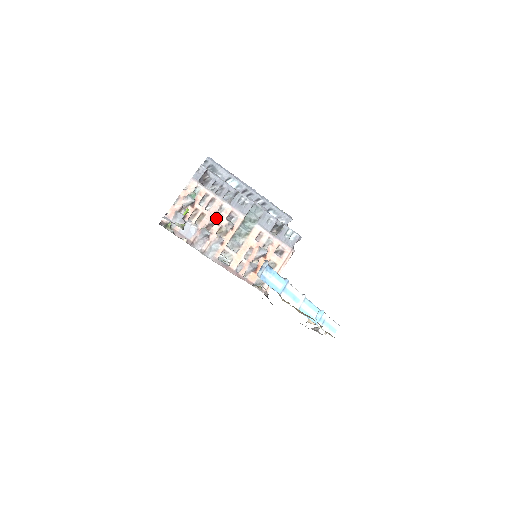
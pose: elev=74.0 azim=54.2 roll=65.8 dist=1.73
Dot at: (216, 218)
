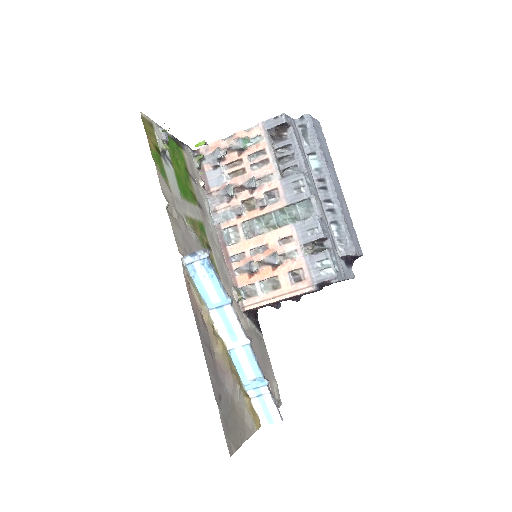
Dot at: (251, 183)
